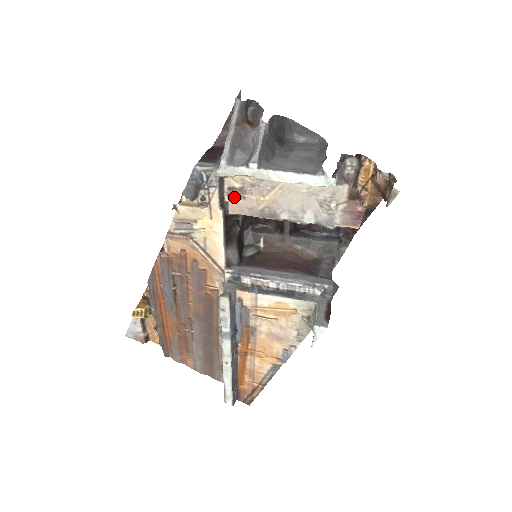
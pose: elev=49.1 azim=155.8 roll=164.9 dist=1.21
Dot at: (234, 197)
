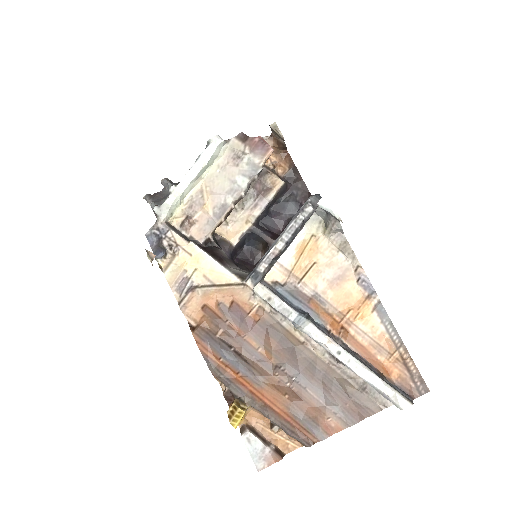
Dot at: (189, 226)
